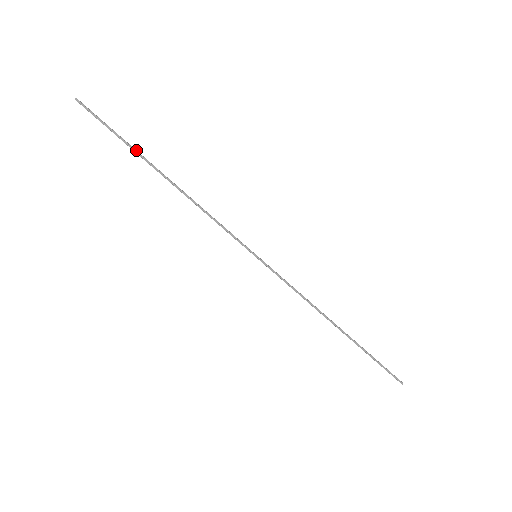
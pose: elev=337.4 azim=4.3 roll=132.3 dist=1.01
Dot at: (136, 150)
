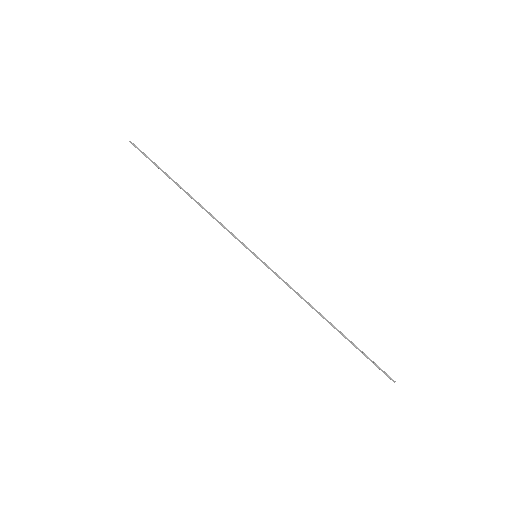
Dot at: (168, 175)
